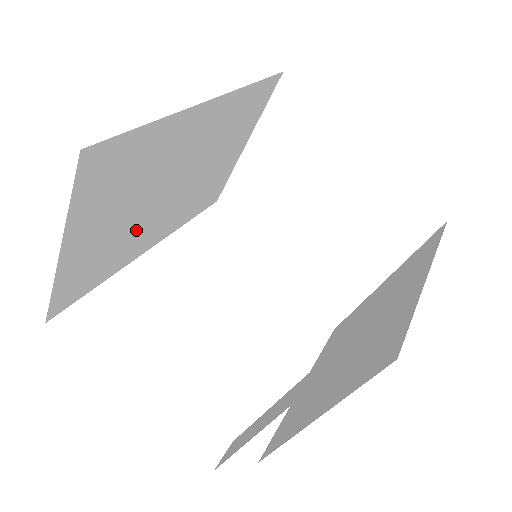
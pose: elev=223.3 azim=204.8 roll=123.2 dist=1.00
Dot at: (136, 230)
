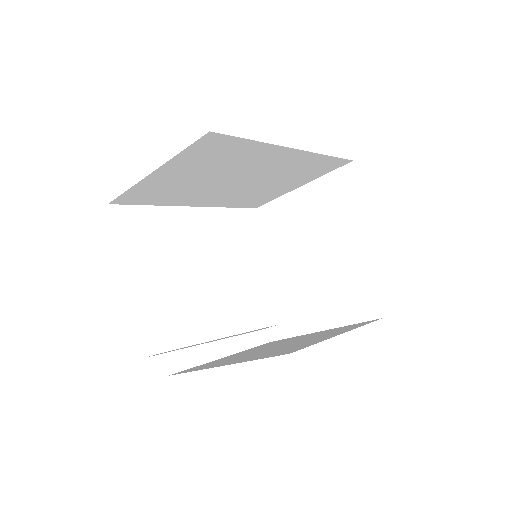
Dot at: (197, 189)
